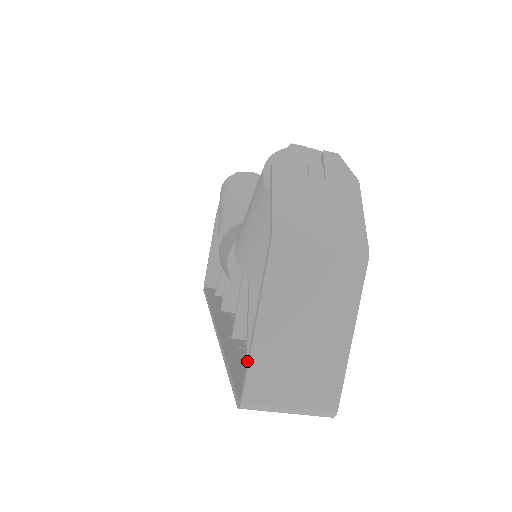
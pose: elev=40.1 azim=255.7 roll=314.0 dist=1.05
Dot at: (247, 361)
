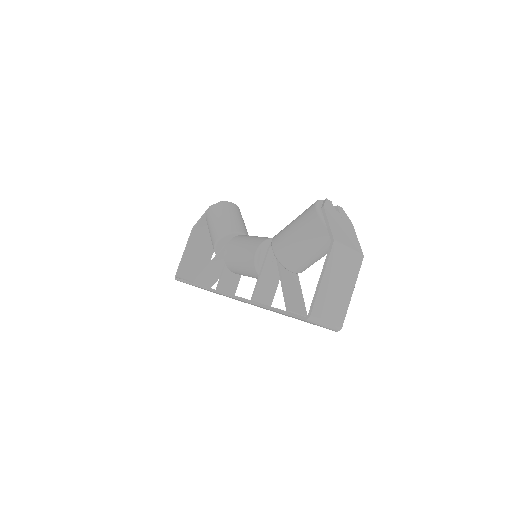
Dot at: (314, 297)
